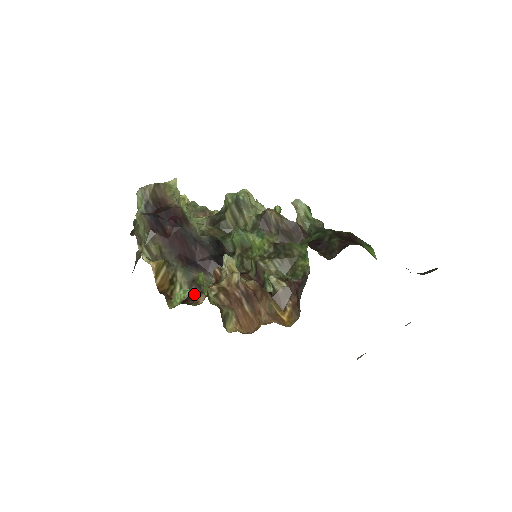
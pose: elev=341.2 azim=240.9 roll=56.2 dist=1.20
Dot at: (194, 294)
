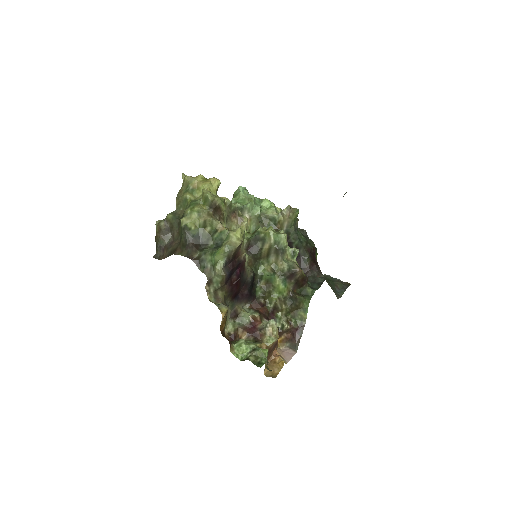
Dot at: (238, 329)
